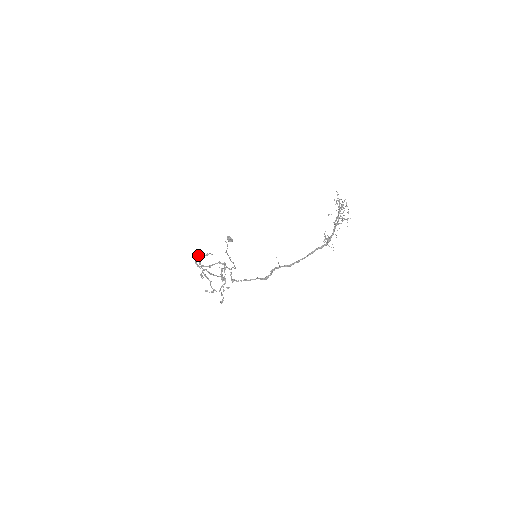
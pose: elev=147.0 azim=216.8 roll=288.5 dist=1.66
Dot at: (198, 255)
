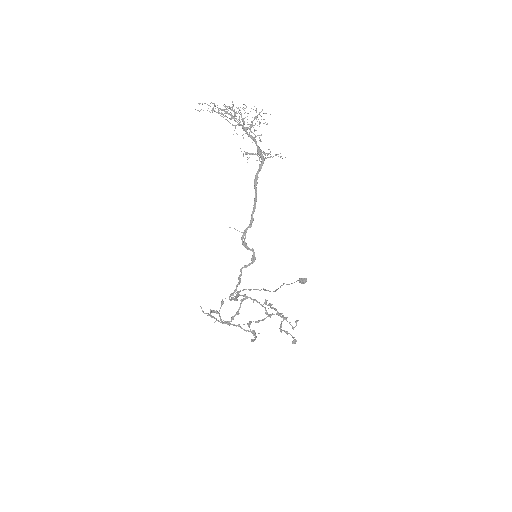
Dot at: occluded
